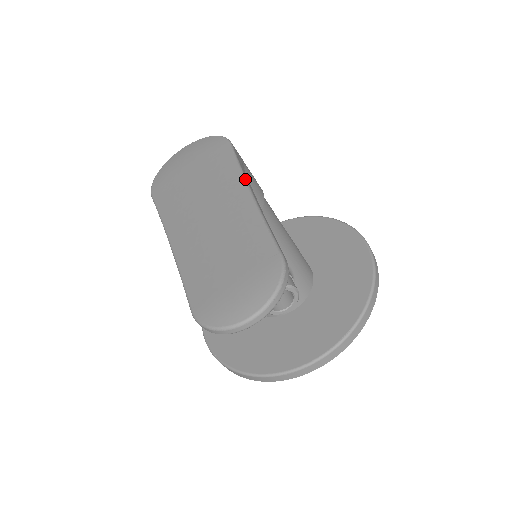
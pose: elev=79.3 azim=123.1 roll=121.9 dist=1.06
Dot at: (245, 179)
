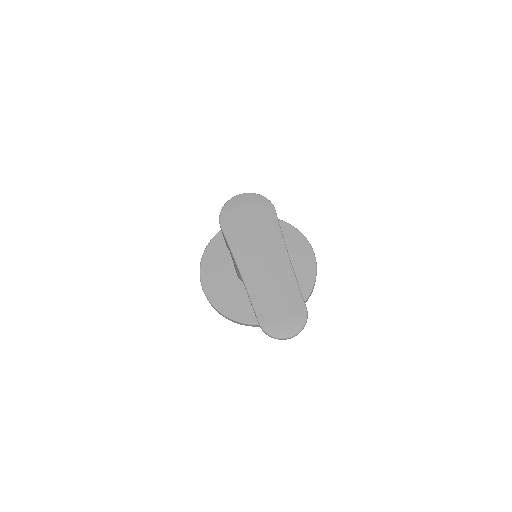
Dot at: (286, 247)
